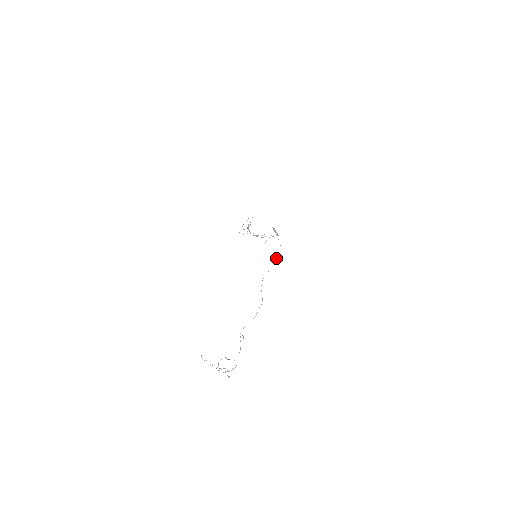
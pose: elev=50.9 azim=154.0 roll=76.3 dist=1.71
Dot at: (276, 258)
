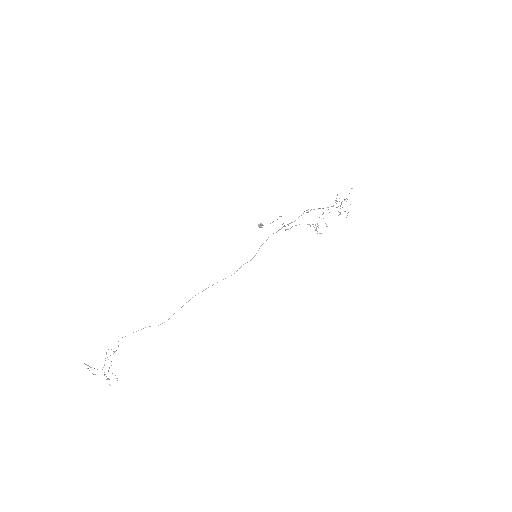
Dot at: occluded
